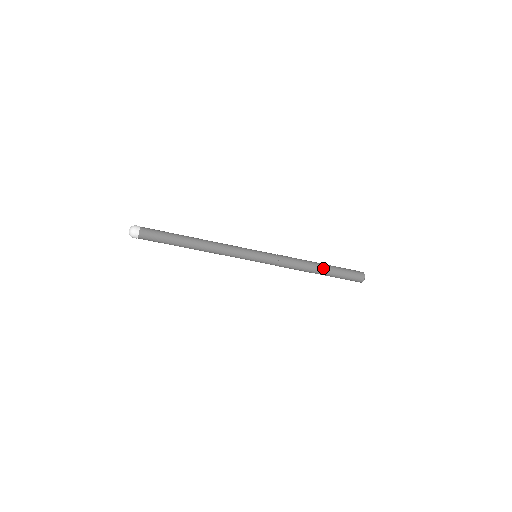
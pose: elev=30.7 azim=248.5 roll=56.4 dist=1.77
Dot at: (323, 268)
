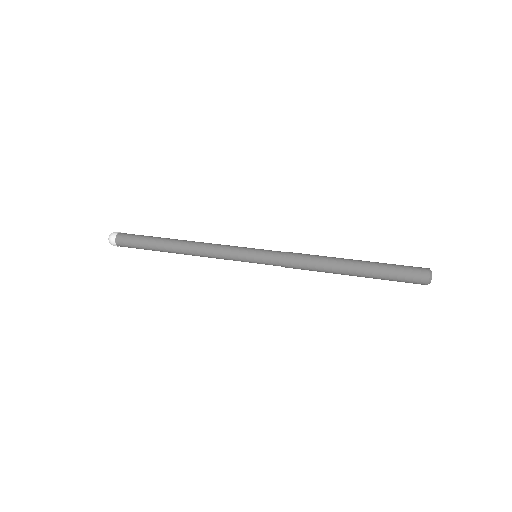
Dot at: (353, 275)
